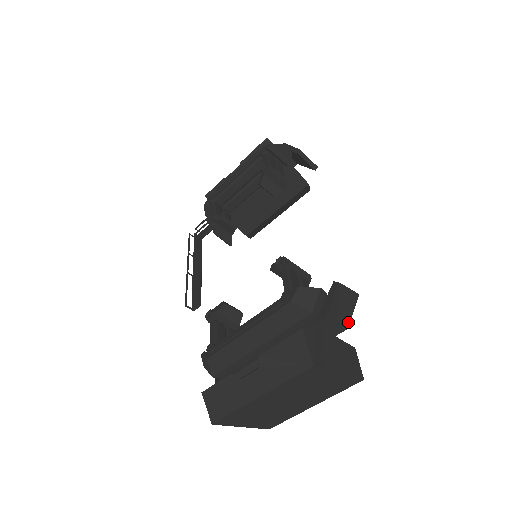
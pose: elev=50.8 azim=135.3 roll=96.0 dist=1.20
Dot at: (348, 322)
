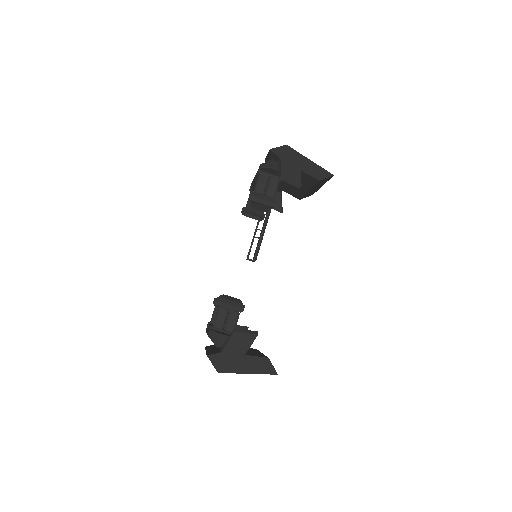
Dot at: (245, 352)
